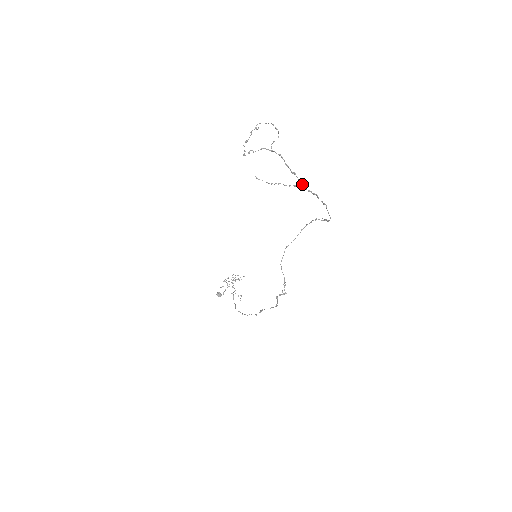
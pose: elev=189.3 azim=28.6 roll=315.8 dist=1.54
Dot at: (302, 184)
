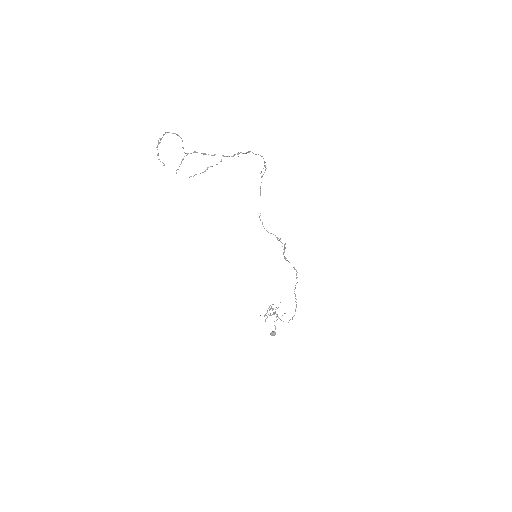
Dot at: (225, 156)
